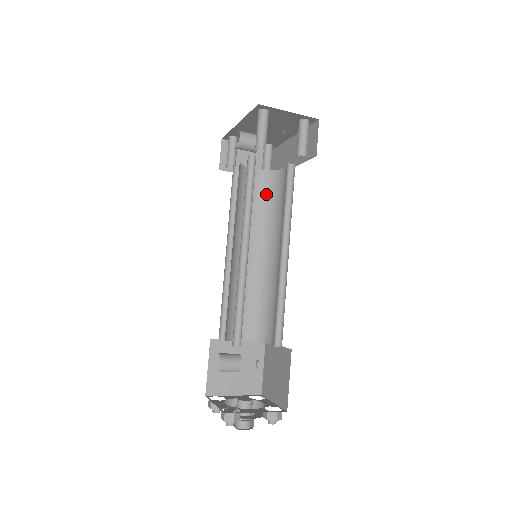
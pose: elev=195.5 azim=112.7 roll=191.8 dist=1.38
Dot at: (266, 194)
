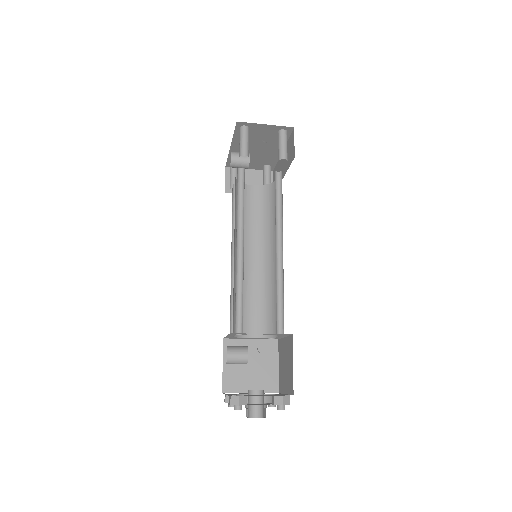
Dot at: (265, 205)
